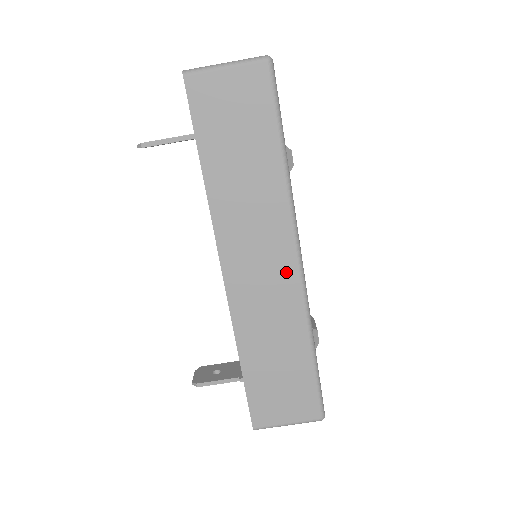
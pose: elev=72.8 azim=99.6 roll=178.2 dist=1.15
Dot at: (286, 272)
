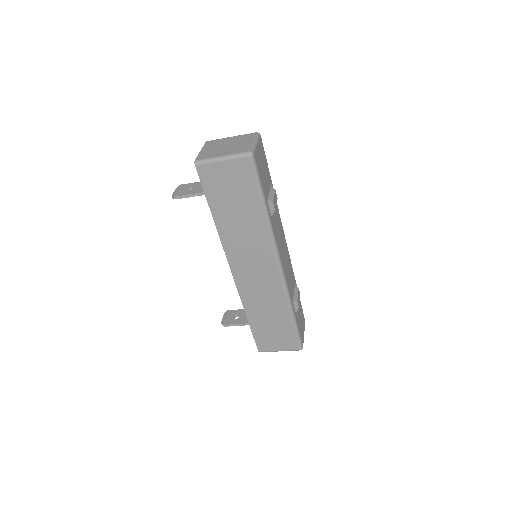
Dot at: (272, 274)
